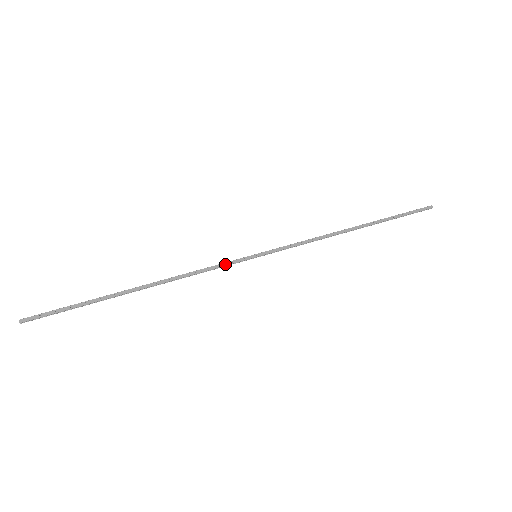
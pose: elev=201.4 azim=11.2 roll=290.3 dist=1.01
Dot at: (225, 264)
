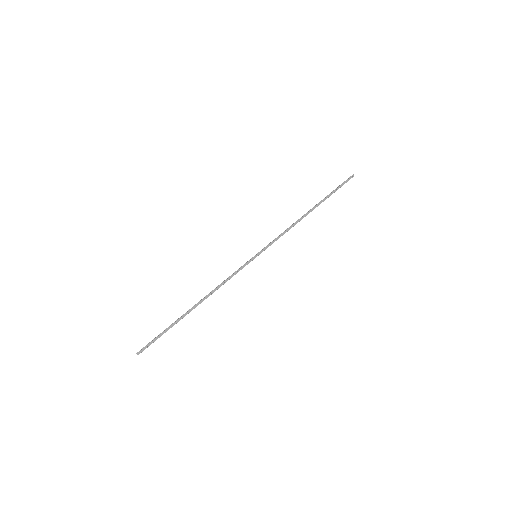
Dot at: occluded
